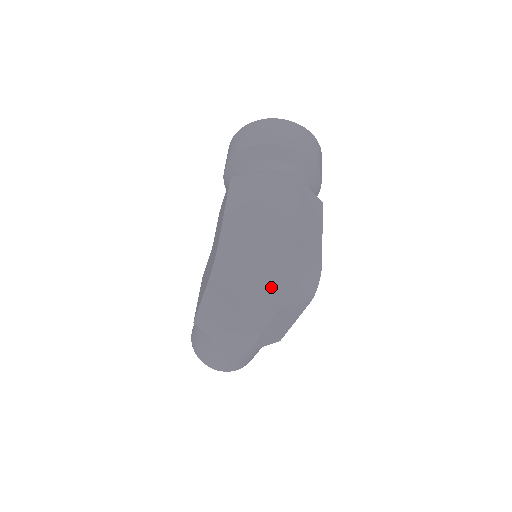
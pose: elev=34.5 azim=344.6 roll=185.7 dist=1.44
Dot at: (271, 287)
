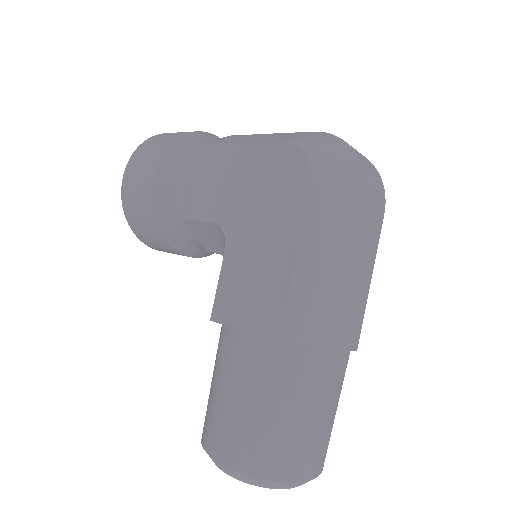
Dot at: (372, 170)
